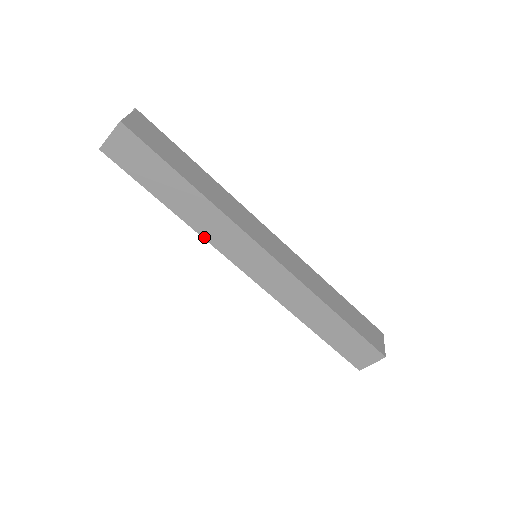
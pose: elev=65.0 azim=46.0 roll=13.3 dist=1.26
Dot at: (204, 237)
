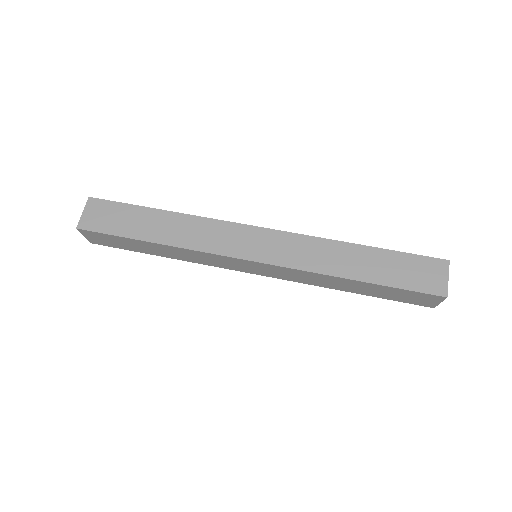
Dot at: (196, 249)
